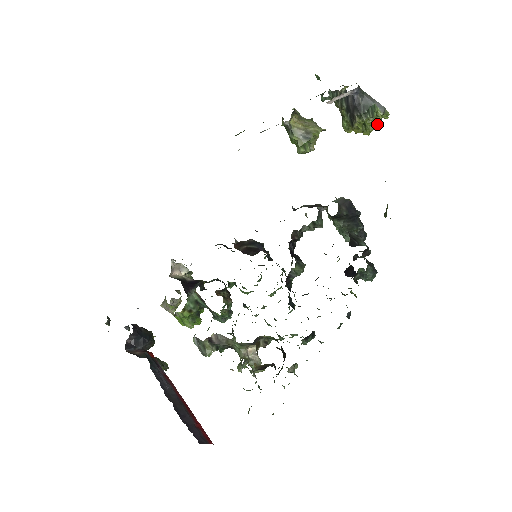
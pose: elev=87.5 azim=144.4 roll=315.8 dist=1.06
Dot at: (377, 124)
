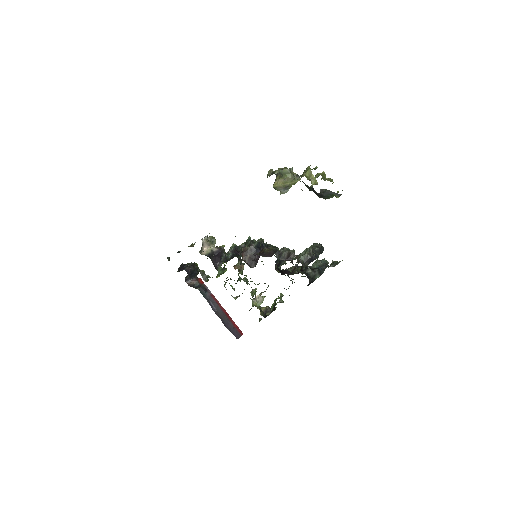
Dot at: occluded
